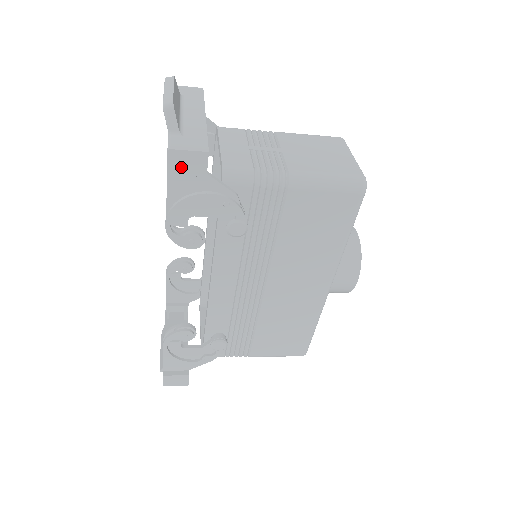
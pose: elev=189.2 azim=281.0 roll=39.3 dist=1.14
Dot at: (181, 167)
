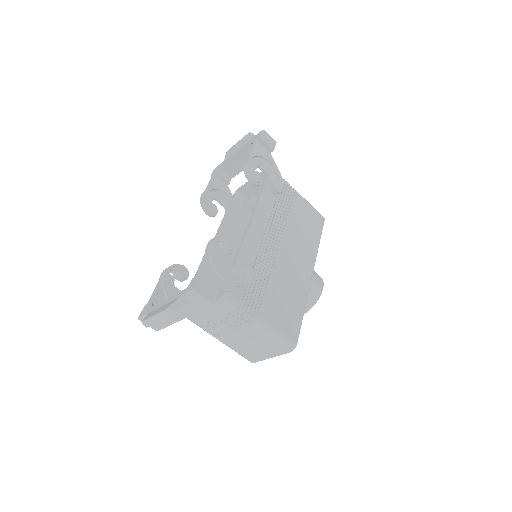
Dot at: (265, 139)
